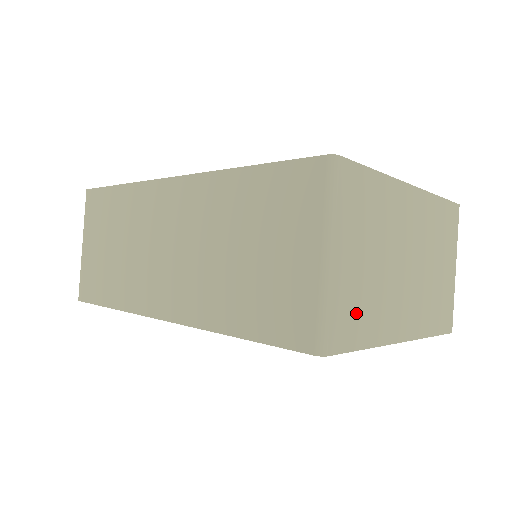
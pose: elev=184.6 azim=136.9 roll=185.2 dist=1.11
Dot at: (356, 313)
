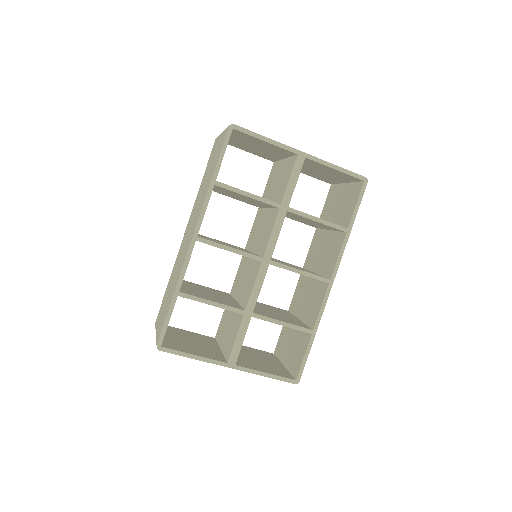
Dot at: occluded
